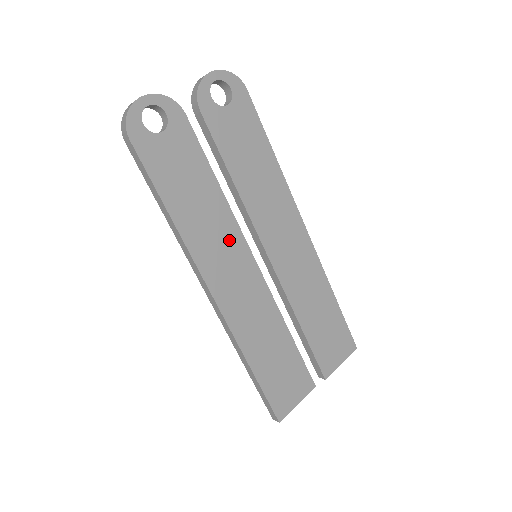
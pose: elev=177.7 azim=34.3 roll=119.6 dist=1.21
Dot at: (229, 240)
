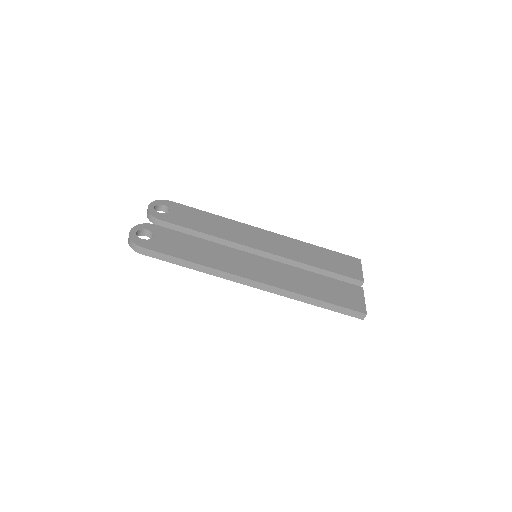
Dot at: (234, 256)
